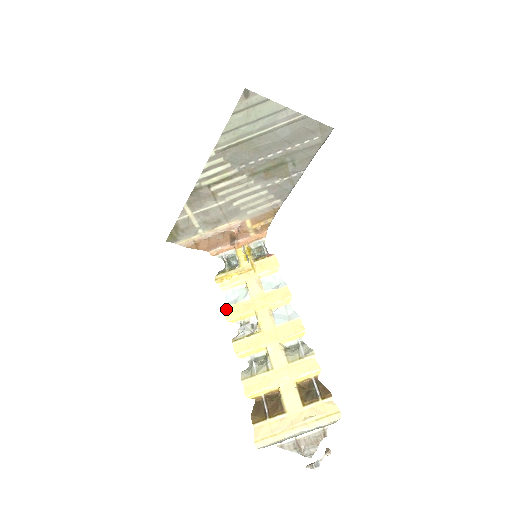
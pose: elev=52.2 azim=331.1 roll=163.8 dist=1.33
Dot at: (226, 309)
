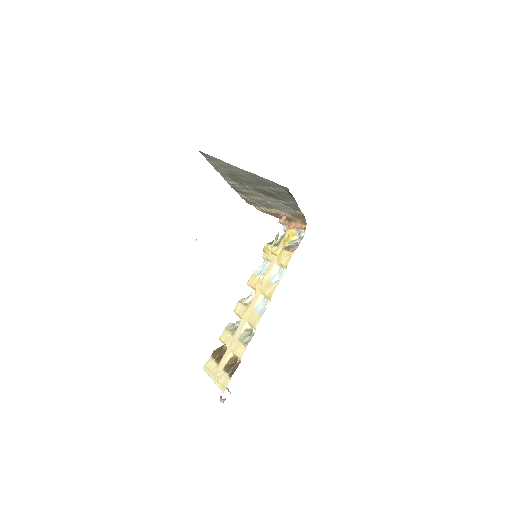
Dot at: (252, 275)
